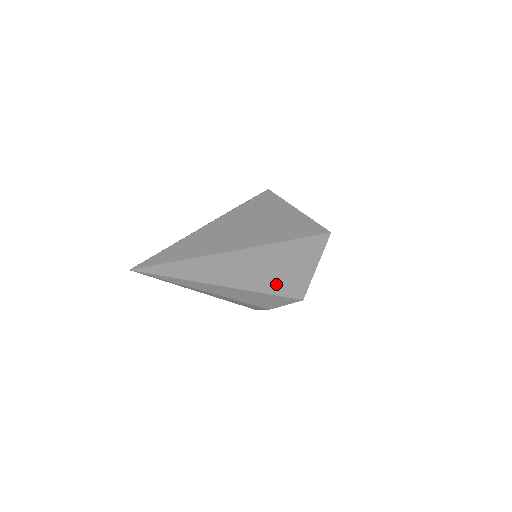
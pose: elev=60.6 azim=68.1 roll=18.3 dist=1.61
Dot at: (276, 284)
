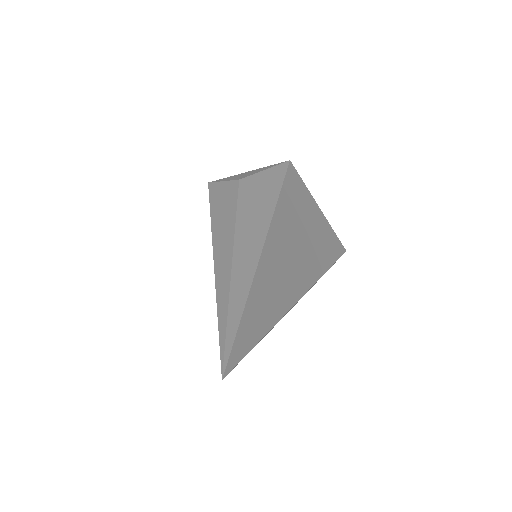
Dot at: occluded
